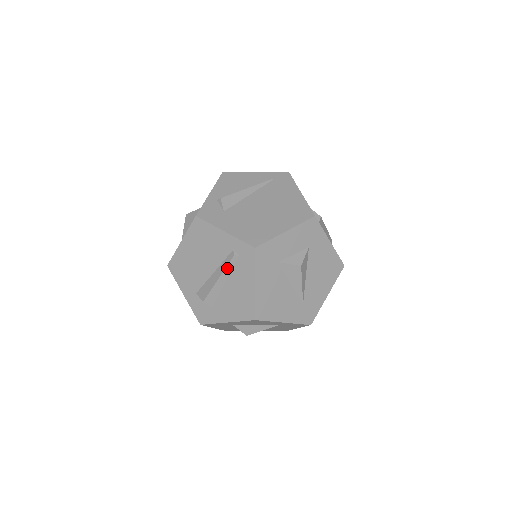
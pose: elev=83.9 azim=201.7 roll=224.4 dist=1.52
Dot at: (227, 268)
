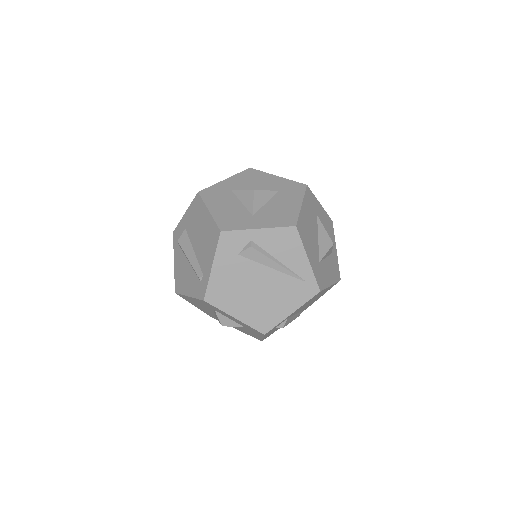
Dot at: (194, 269)
